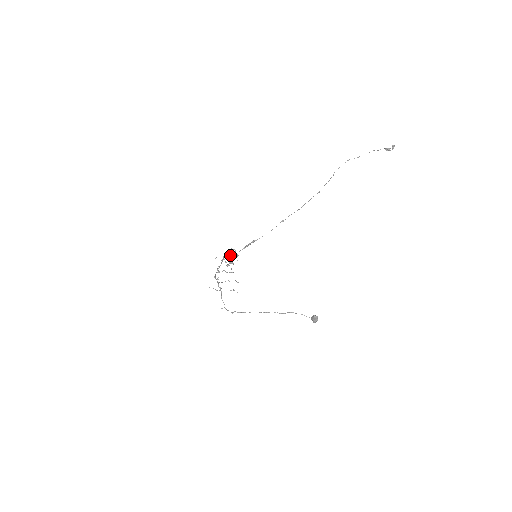
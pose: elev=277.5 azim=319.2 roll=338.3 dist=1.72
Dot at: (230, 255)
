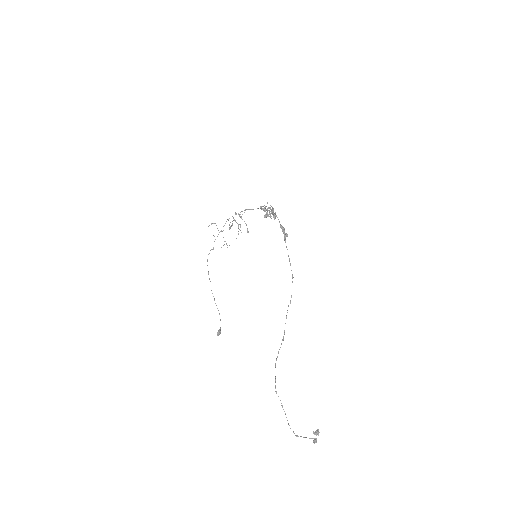
Dot at: (271, 210)
